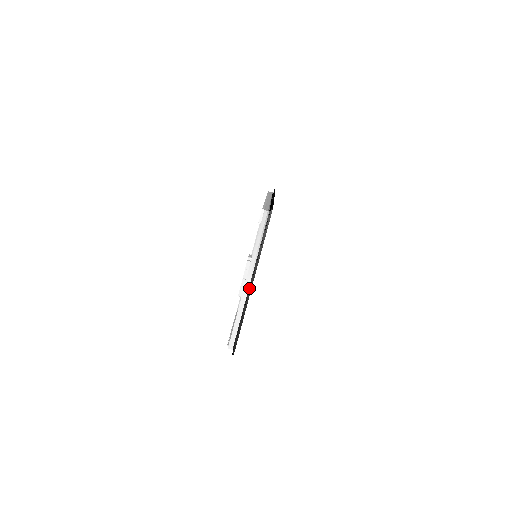
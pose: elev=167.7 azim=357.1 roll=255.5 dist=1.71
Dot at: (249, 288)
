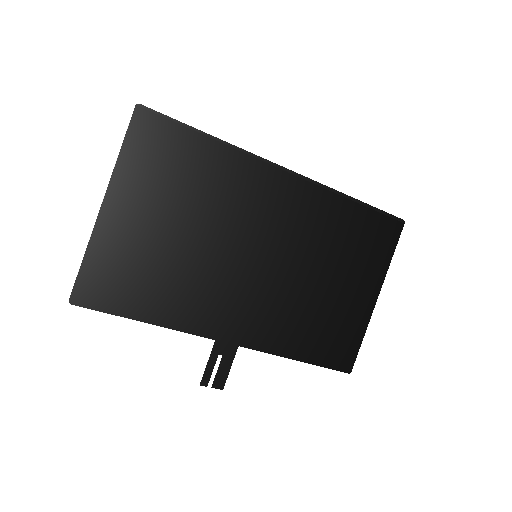
Dot at: (106, 212)
